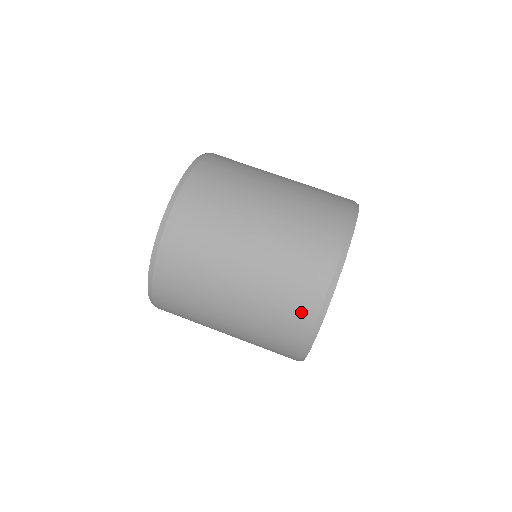
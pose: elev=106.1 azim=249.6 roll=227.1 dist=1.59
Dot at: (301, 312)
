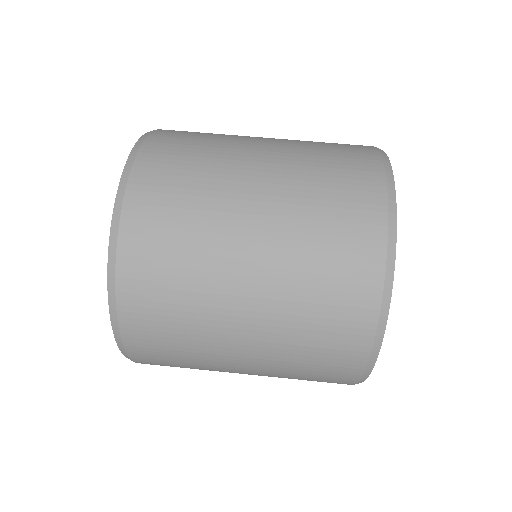
Dot at: (351, 324)
